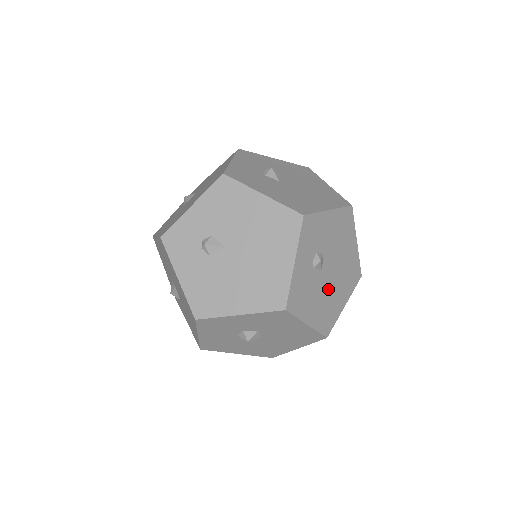
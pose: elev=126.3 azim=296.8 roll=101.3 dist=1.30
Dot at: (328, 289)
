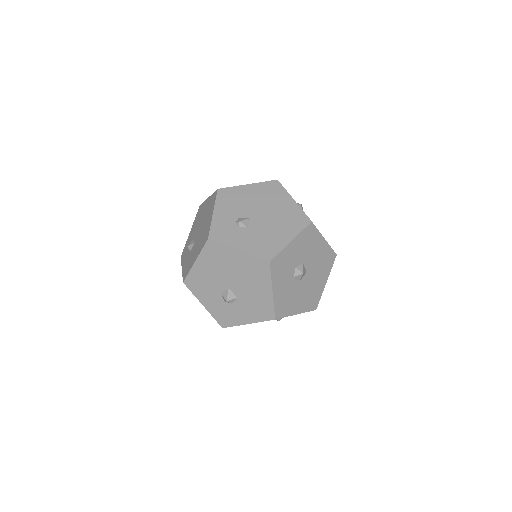
Dot at: occluded
